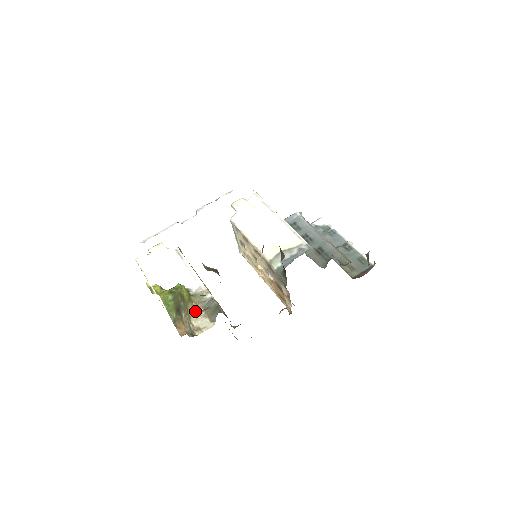
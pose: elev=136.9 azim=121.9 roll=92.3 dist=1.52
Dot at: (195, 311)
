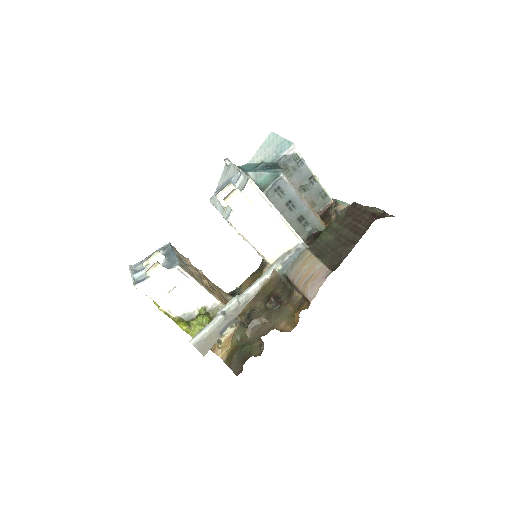
Dot at: occluded
